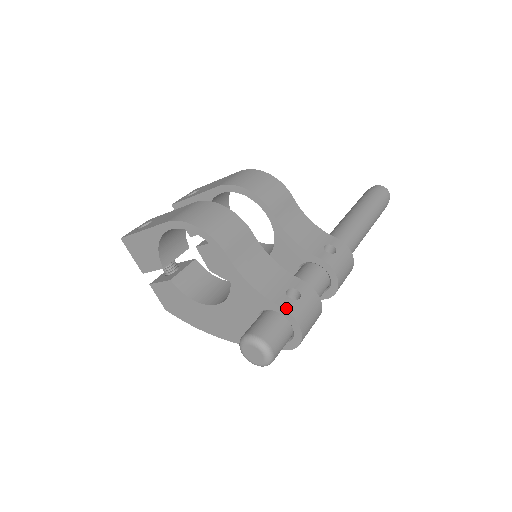
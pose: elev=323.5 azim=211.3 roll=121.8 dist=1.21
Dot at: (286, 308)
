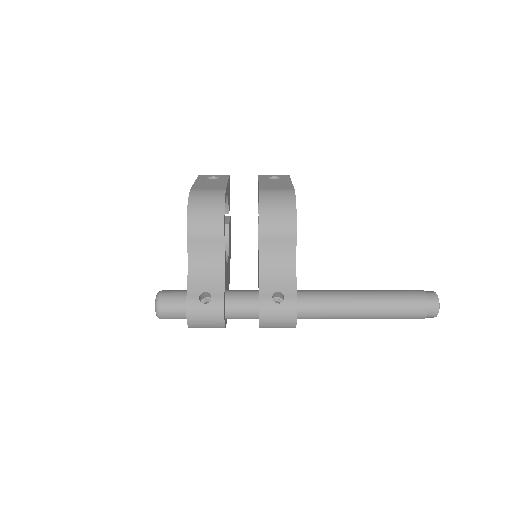
Dot at: (188, 300)
